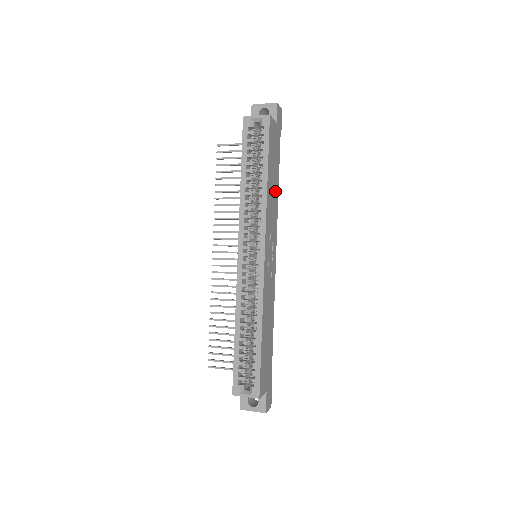
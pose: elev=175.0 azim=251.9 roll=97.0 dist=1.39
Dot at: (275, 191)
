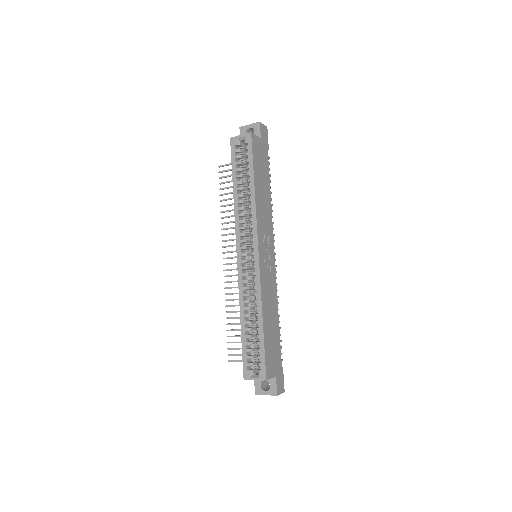
Dot at: (266, 197)
